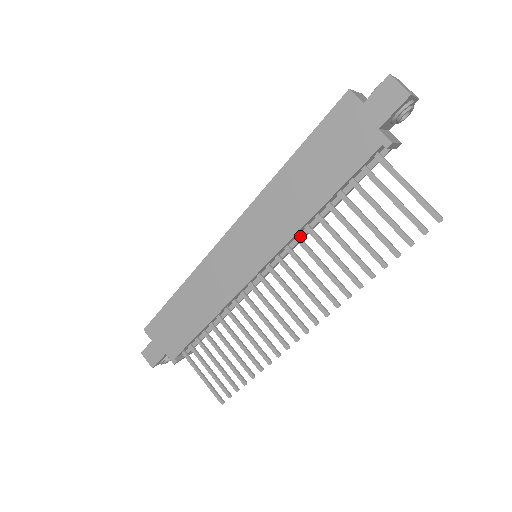
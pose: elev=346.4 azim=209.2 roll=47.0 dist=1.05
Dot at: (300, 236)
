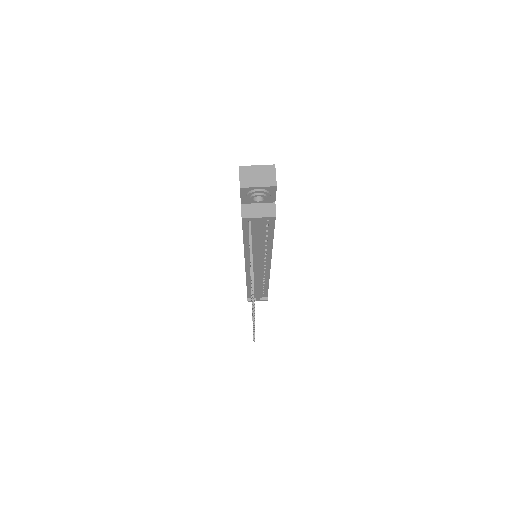
Dot at: (255, 256)
